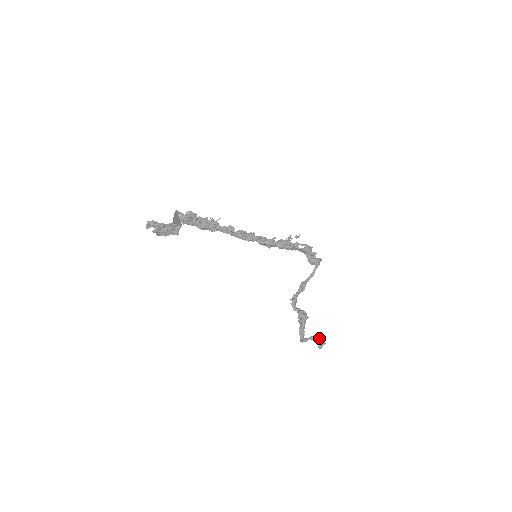
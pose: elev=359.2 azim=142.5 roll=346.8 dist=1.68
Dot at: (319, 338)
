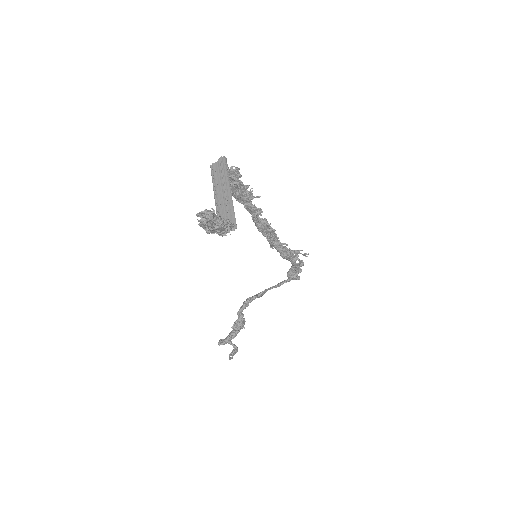
Dot at: (235, 346)
